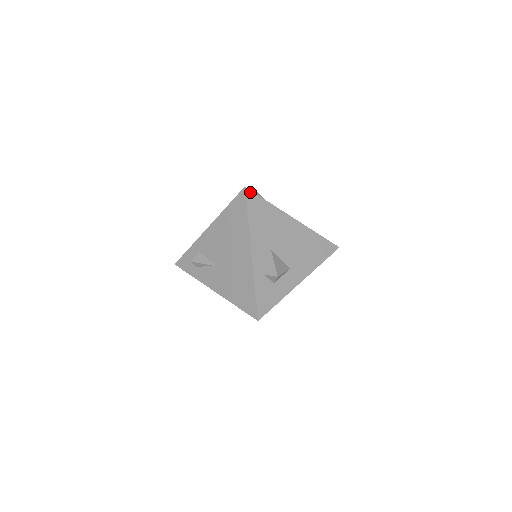
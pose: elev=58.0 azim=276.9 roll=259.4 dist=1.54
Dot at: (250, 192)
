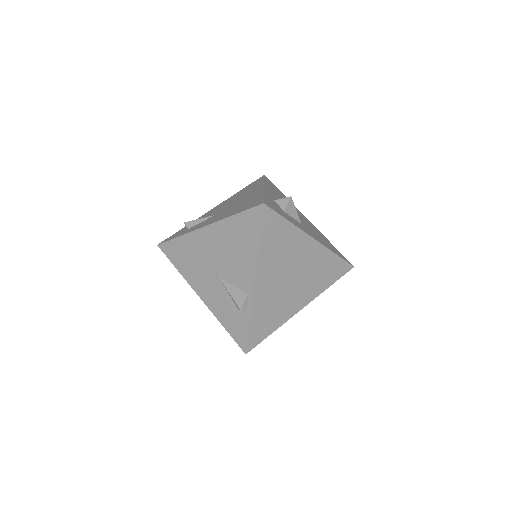
Dot at: (268, 179)
